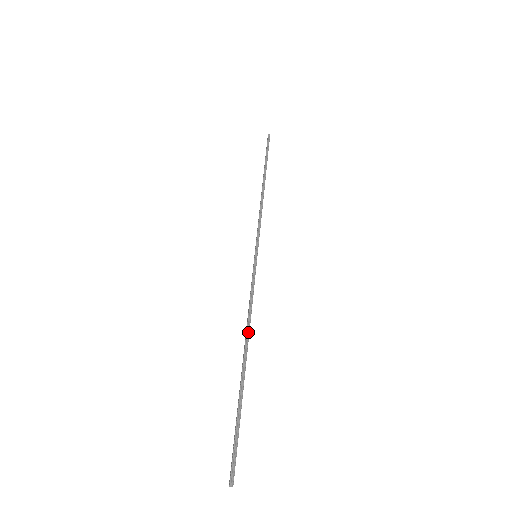
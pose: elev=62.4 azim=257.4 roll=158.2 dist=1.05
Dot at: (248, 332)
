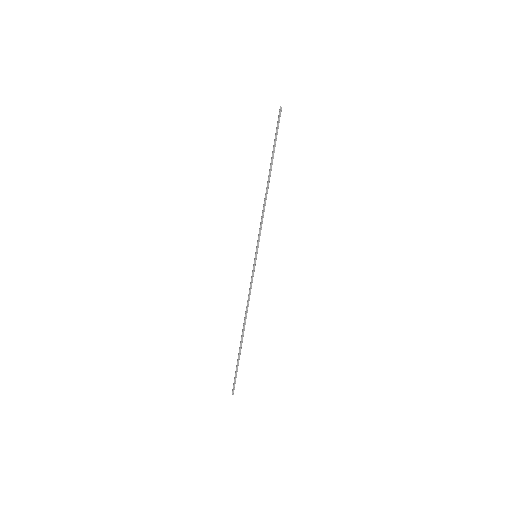
Dot at: (246, 316)
